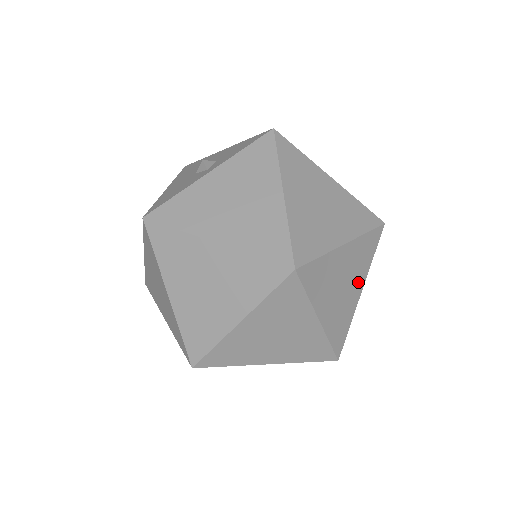
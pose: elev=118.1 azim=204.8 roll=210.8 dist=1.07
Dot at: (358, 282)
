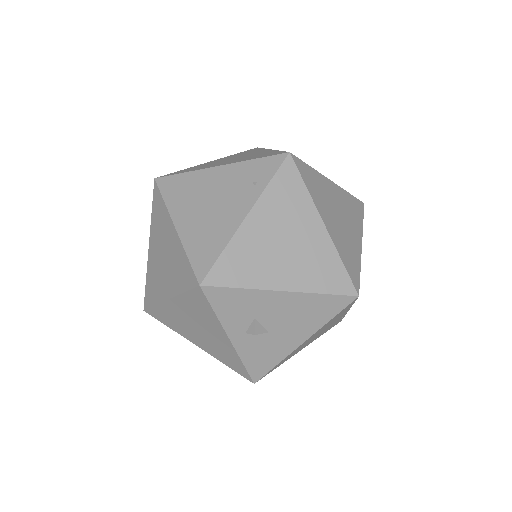
Dot at: occluded
